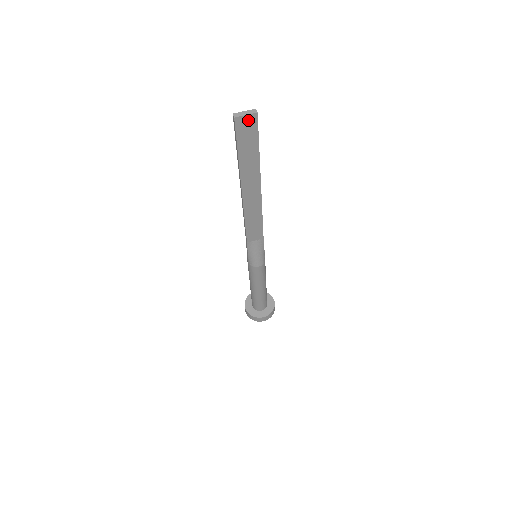
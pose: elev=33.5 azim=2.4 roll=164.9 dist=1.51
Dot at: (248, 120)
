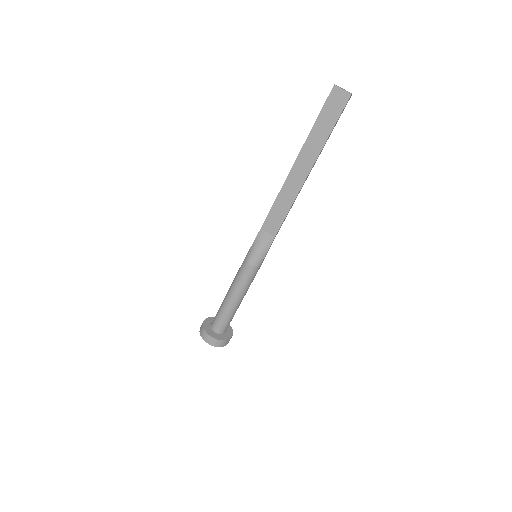
Dot at: (341, 96)
